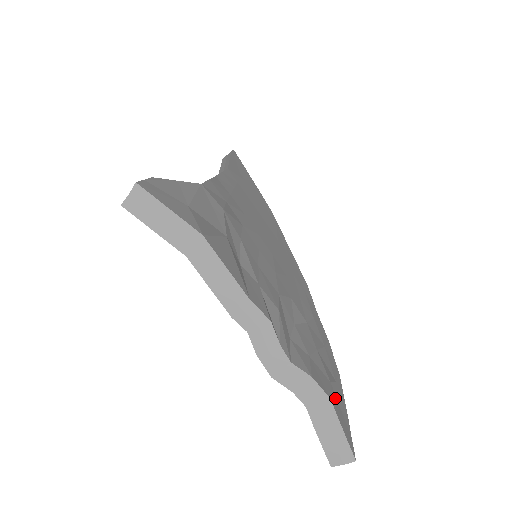
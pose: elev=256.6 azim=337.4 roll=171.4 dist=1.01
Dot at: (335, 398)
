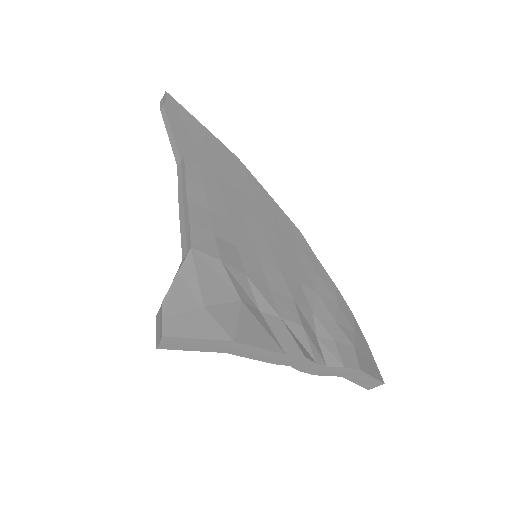
Dot at: (361, 356)
